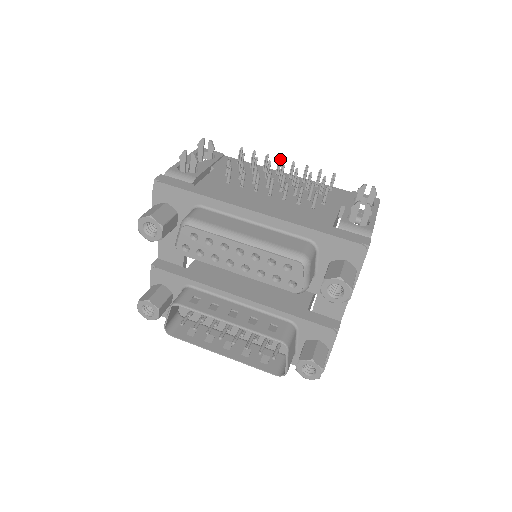
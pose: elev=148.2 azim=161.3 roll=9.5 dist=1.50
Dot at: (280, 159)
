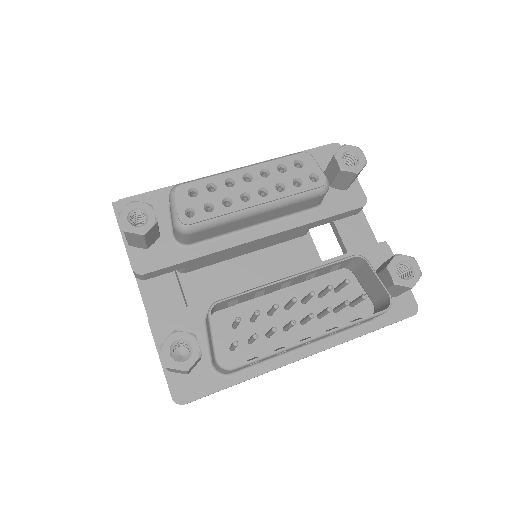
Dot at: occluded
